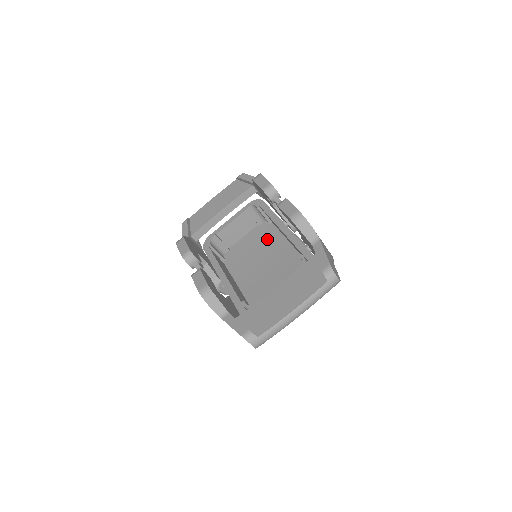
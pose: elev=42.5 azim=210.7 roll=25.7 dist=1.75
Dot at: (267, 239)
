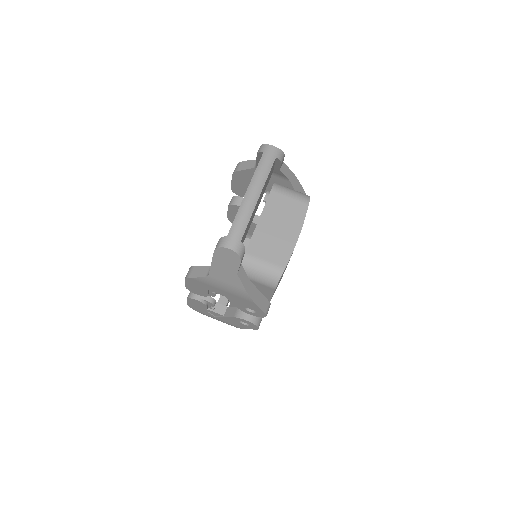
Dot at: occluded
